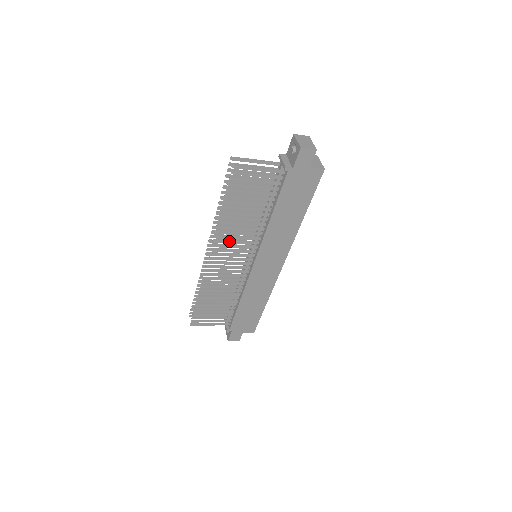
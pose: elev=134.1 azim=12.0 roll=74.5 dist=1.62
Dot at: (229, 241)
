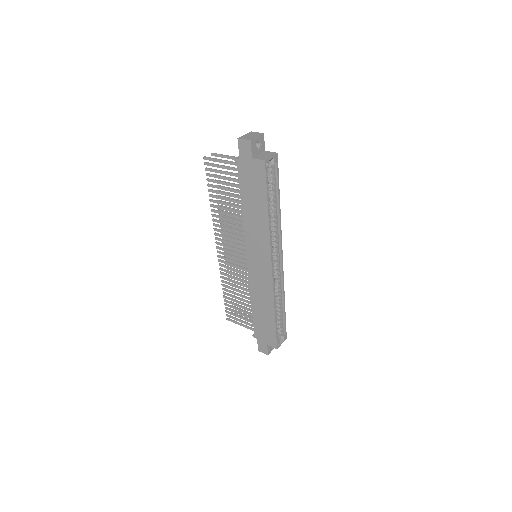
Dot at: (225, 232)
